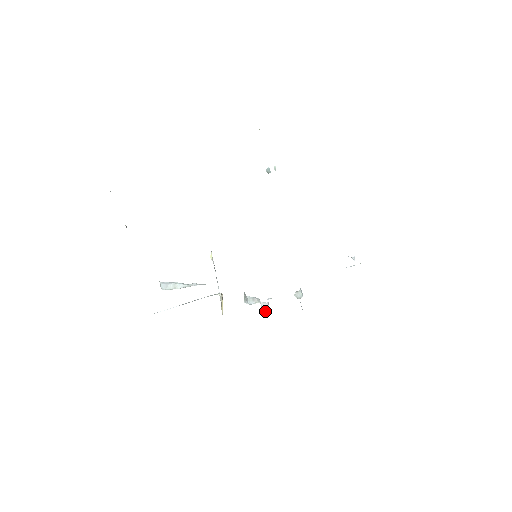
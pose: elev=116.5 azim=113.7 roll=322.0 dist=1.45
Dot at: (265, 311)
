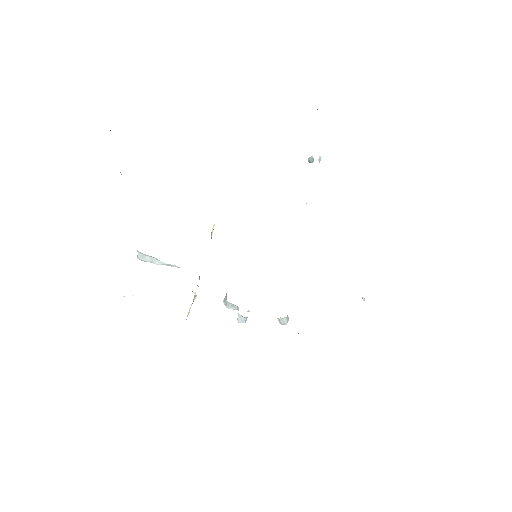
Dot at: (240, 322)
